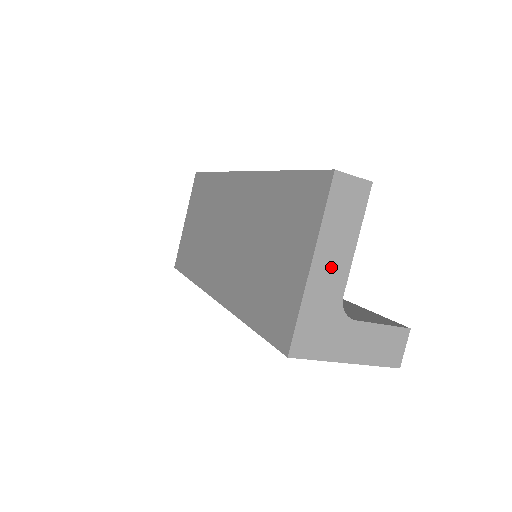
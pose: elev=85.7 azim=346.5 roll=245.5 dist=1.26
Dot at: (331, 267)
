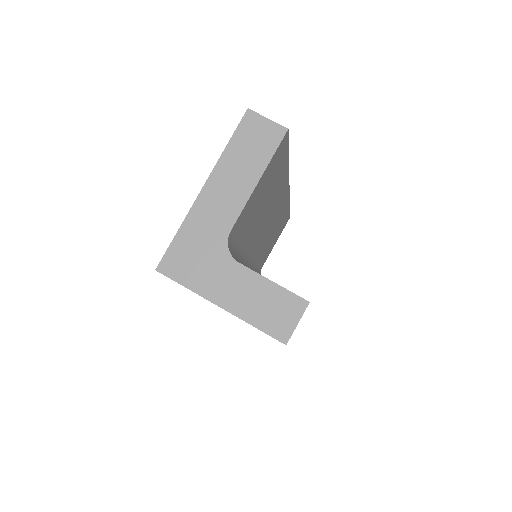
Dot at: (223, 197)
